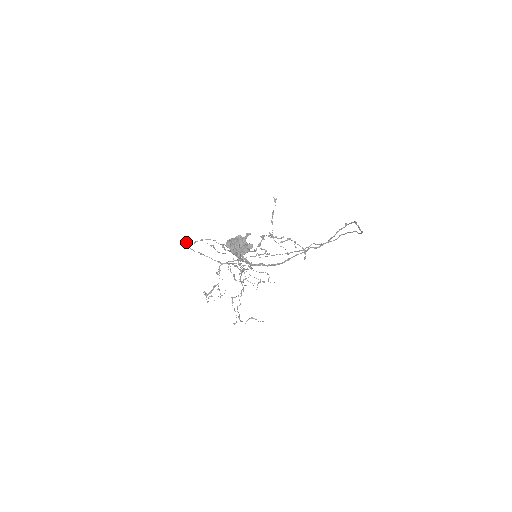
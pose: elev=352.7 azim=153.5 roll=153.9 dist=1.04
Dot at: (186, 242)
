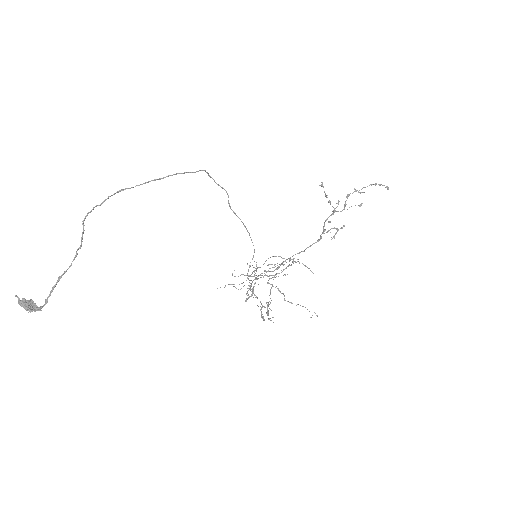
Dot at: occluded
